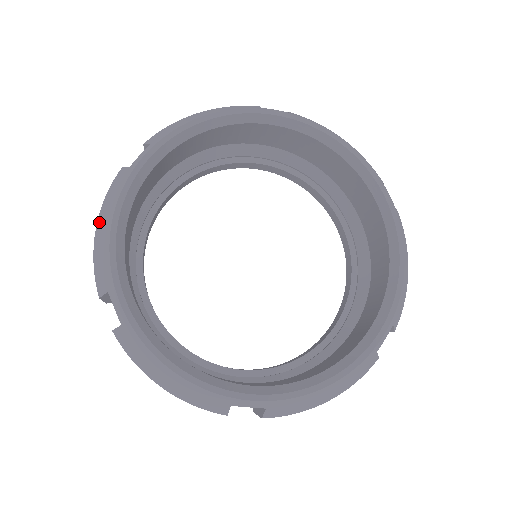
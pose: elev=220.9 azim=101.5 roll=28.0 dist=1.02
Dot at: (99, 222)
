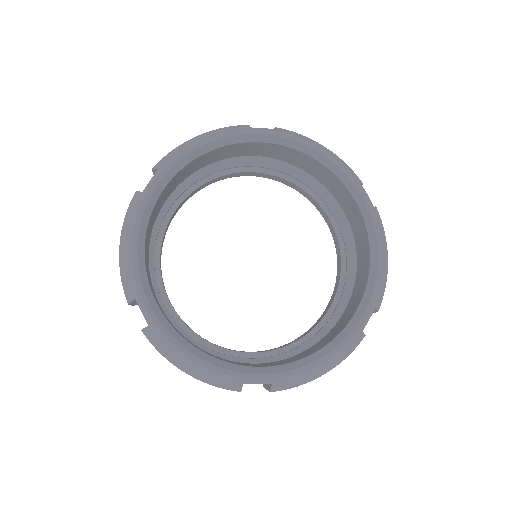
Dot at: (122, 241)
